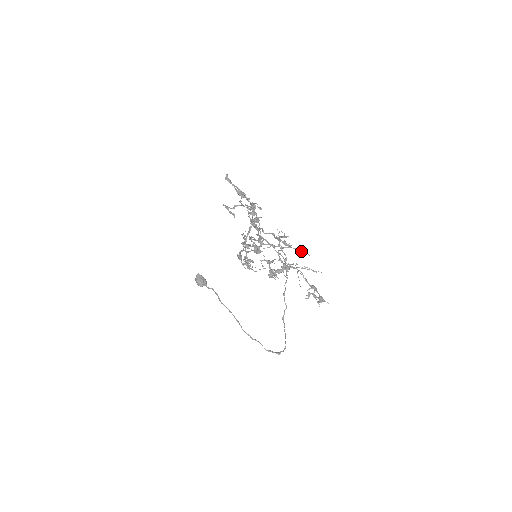
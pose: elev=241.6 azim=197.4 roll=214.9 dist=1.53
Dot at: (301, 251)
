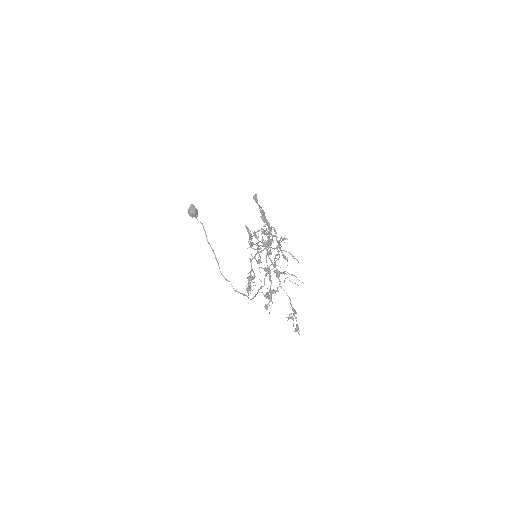
Dot at: occluded
